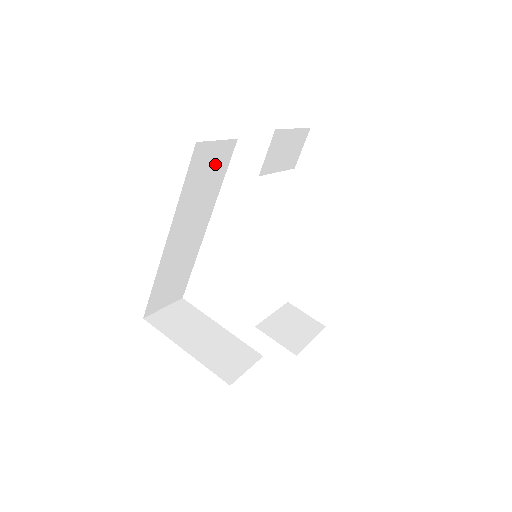
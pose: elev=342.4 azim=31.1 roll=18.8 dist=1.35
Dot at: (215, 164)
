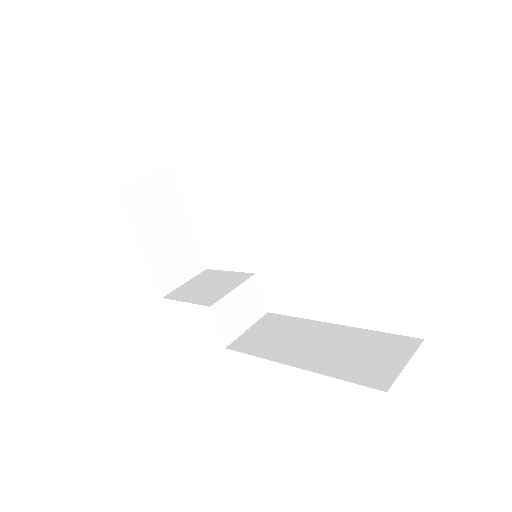
Dot at: occluded
